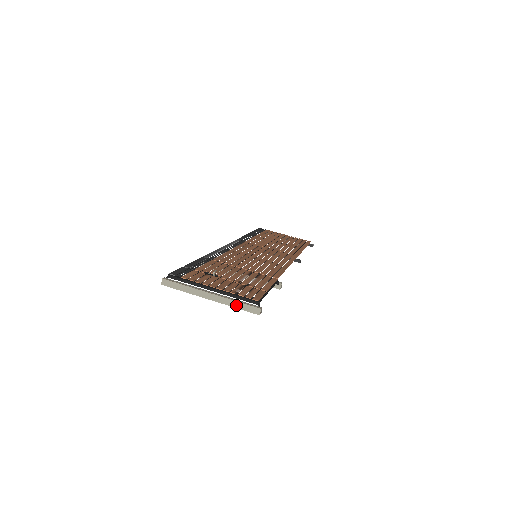
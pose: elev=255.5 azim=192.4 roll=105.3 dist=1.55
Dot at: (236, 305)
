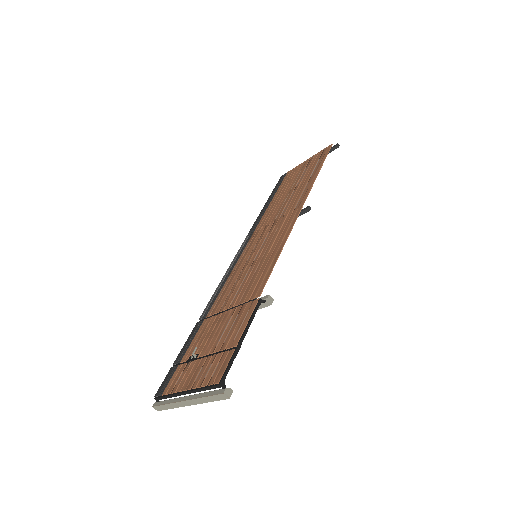
Dot at: (207, 400)
